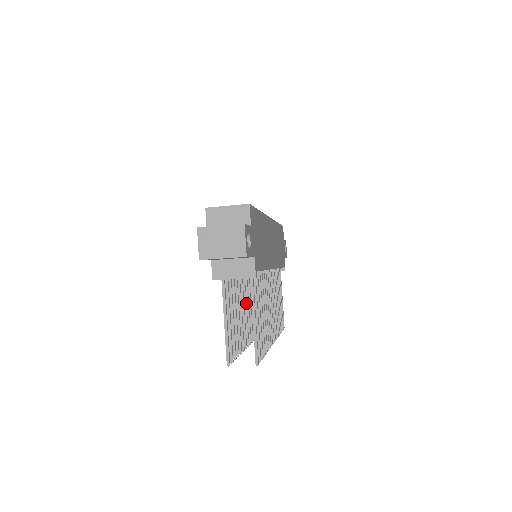
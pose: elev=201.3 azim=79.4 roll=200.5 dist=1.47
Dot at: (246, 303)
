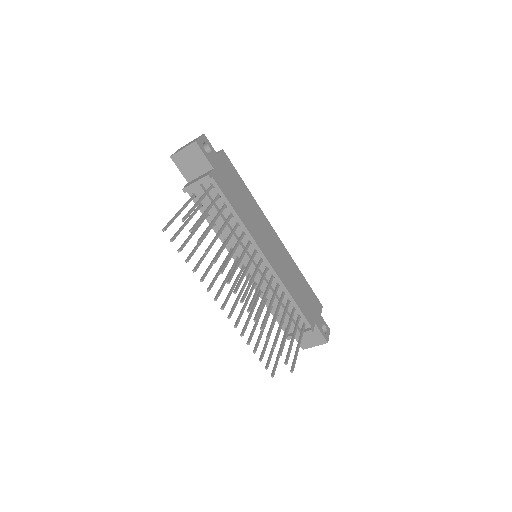
Dot at: occluded
